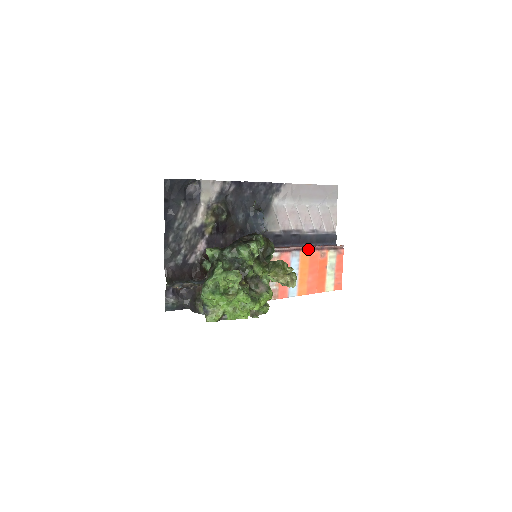
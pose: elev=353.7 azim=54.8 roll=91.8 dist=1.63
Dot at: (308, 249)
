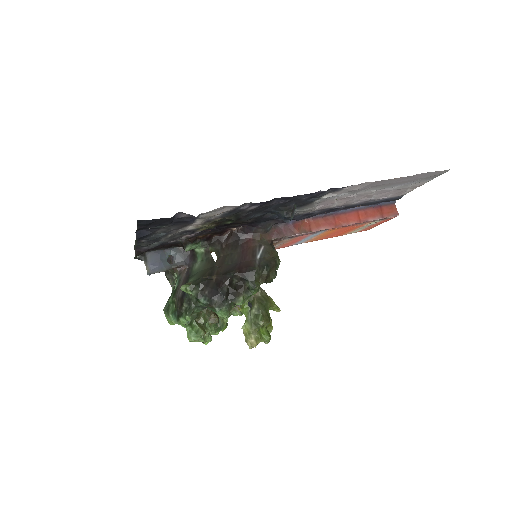
Dot at: (342, 226)
